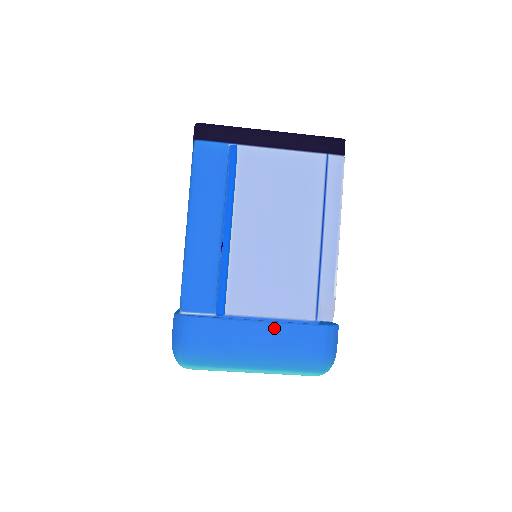
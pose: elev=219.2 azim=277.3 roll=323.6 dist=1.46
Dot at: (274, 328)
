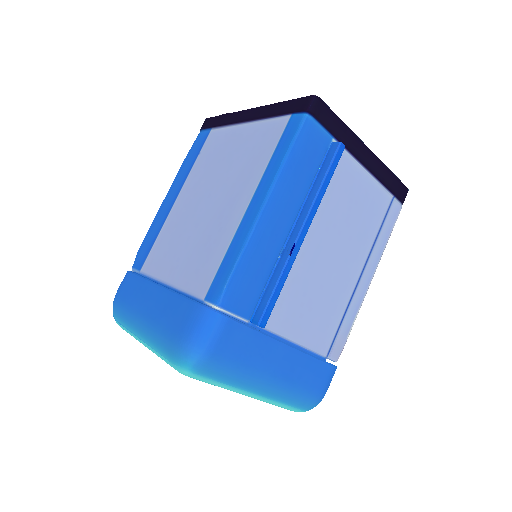
Dot at: (296, 355)
